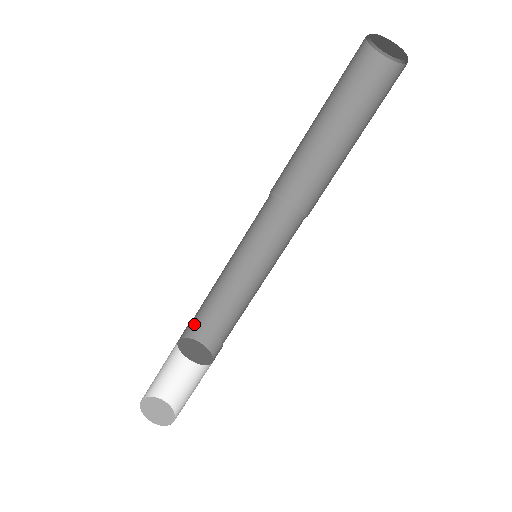
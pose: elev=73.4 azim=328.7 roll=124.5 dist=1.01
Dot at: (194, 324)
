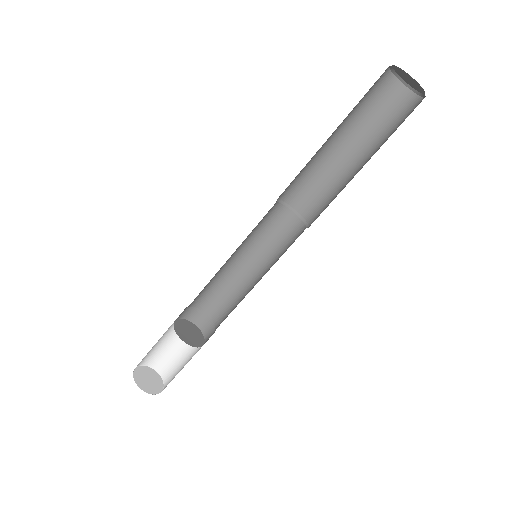
Dot at: (184, 309)
